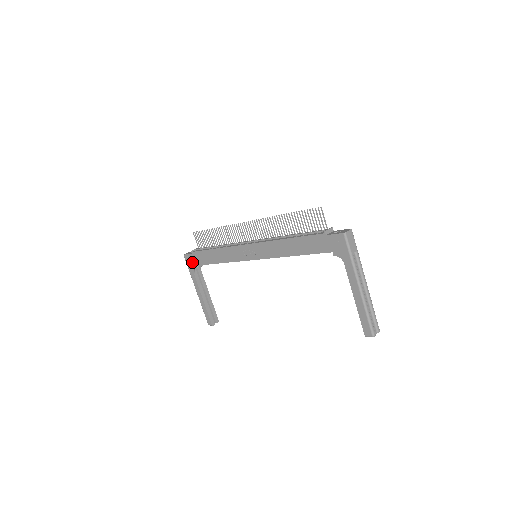
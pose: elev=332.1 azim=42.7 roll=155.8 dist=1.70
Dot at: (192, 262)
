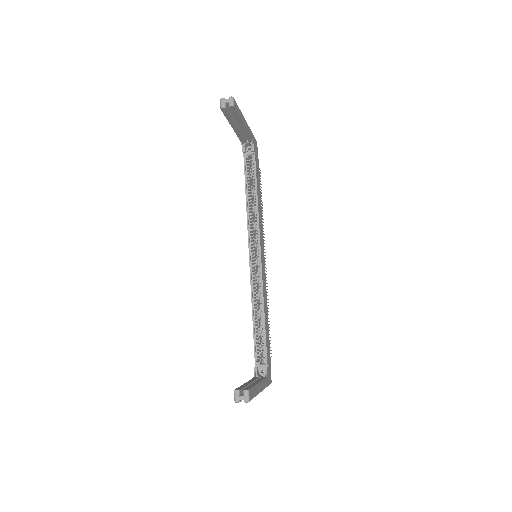
Dot at: occluded
